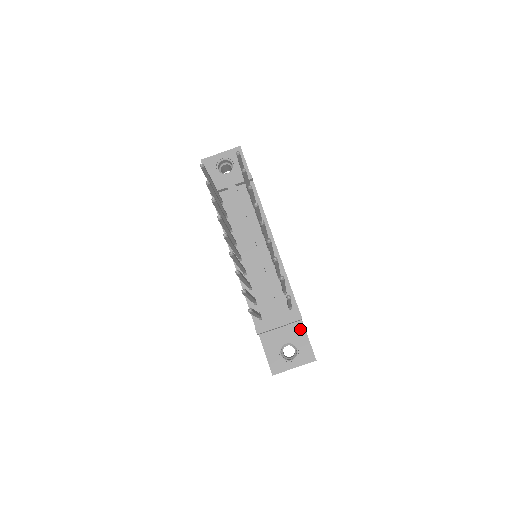
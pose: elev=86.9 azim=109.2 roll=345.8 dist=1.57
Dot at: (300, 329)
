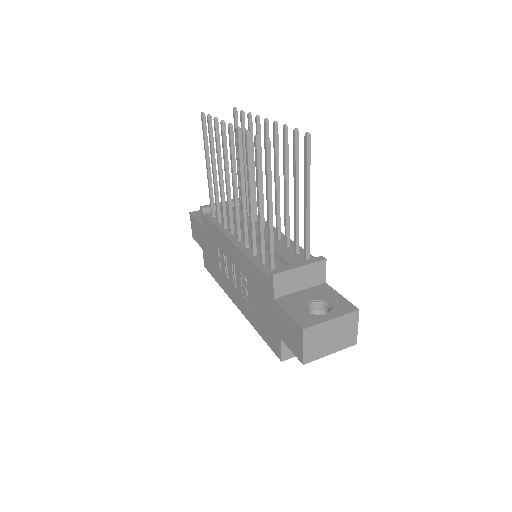
Dot at: (326, 289)
